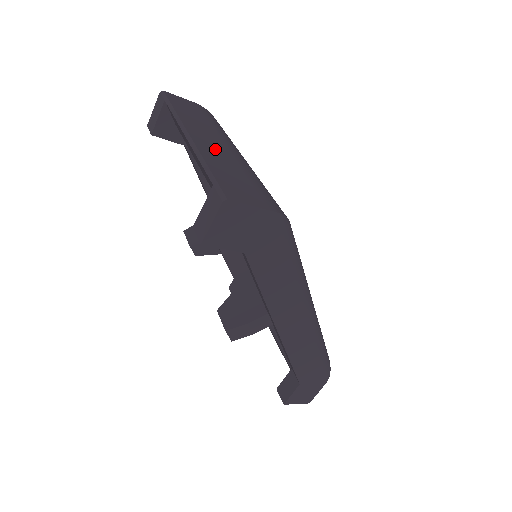
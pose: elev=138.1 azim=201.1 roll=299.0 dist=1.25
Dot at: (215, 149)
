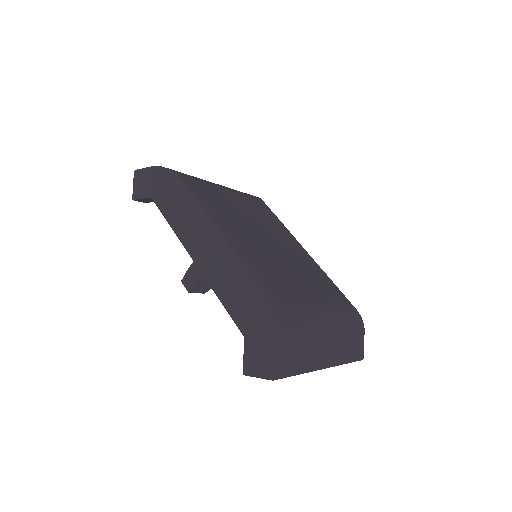
Dot at: occluded
